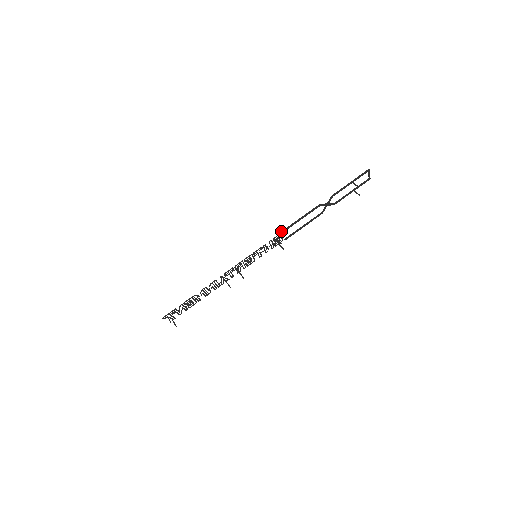
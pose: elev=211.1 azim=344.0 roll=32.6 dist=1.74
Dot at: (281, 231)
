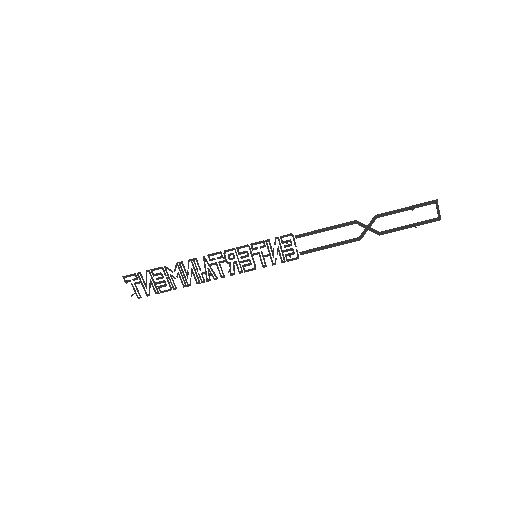
Dot at: (295, 235)
